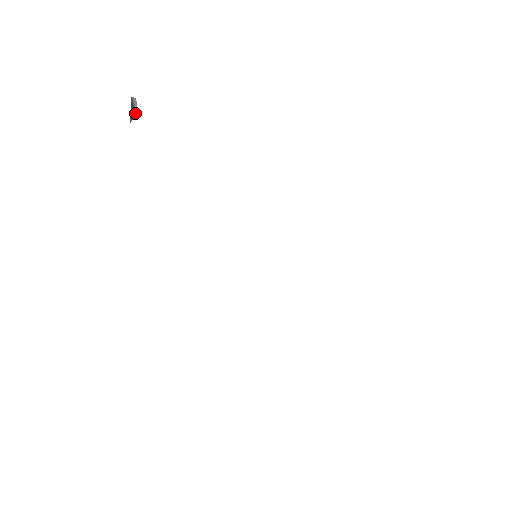
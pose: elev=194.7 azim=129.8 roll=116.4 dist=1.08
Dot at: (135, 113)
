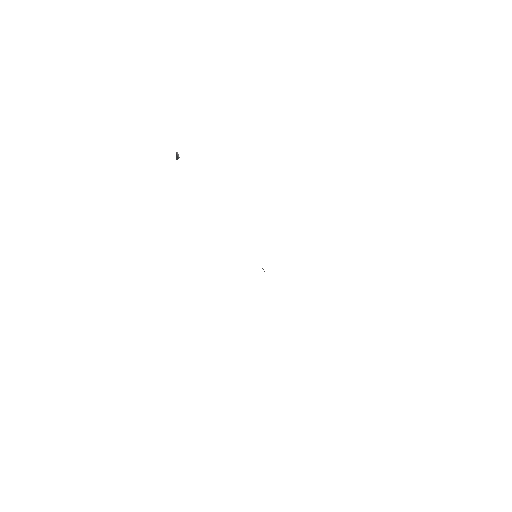
Dot at: (178, 158)
